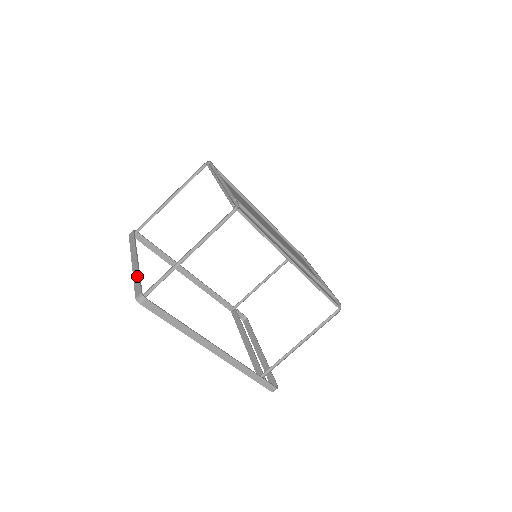
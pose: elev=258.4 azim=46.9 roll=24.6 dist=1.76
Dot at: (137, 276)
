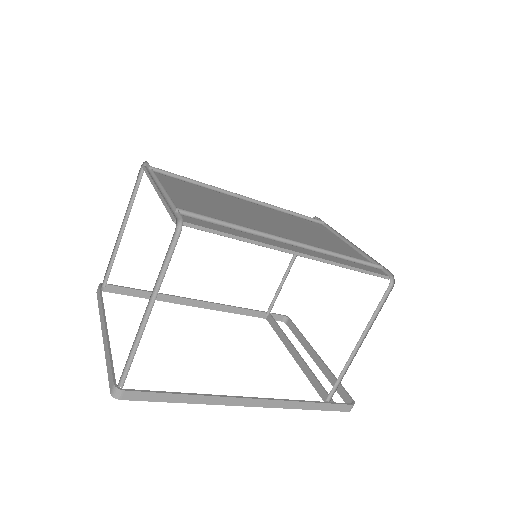
Dot at: (108, 357)
